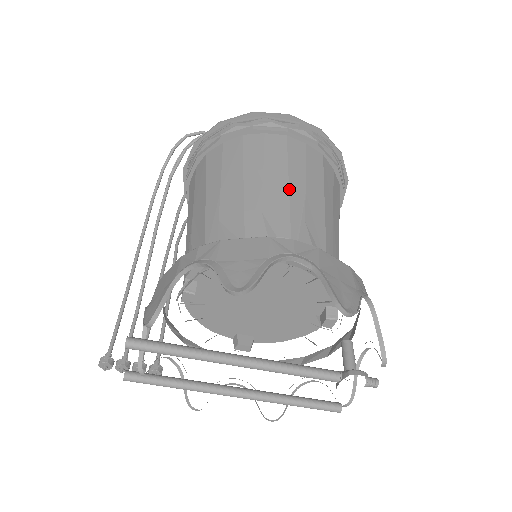
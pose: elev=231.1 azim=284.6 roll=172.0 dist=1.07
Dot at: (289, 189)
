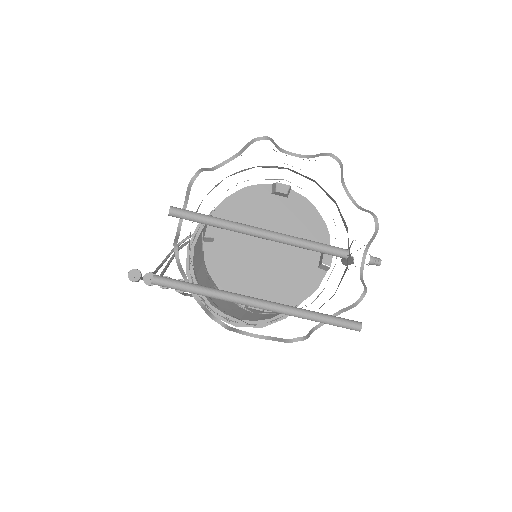
Dot at: occluded
